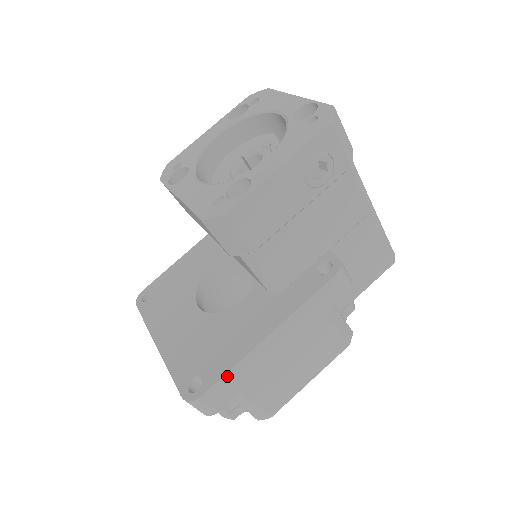
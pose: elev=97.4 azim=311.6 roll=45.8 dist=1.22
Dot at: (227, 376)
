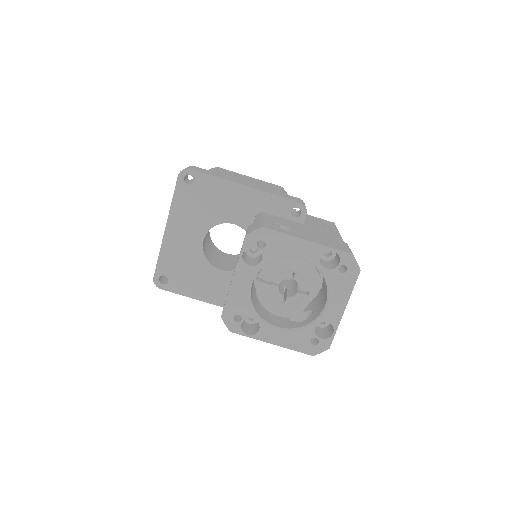
Dot at: (179, 293)
